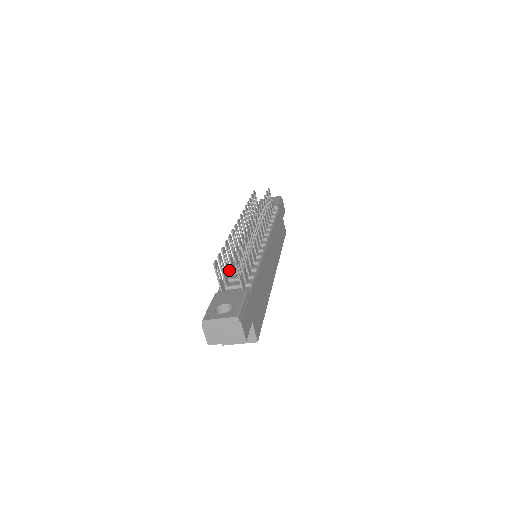
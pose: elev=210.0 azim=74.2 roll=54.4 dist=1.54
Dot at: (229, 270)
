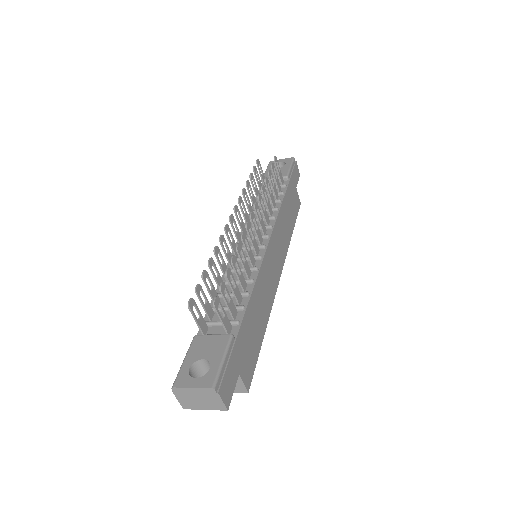
Dot at: (215, 296)
